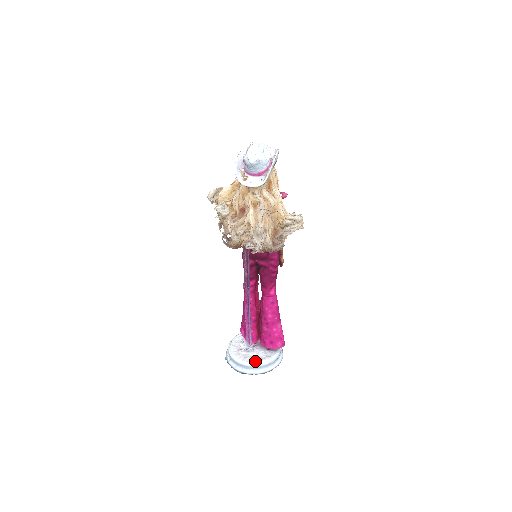
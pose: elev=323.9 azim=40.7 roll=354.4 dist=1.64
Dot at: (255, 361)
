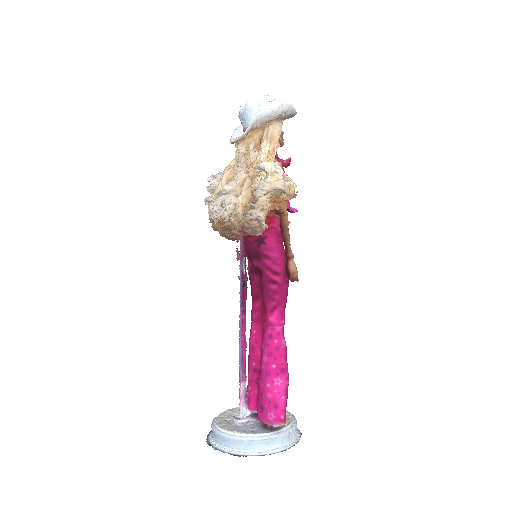
Dot at: (228, 429)
